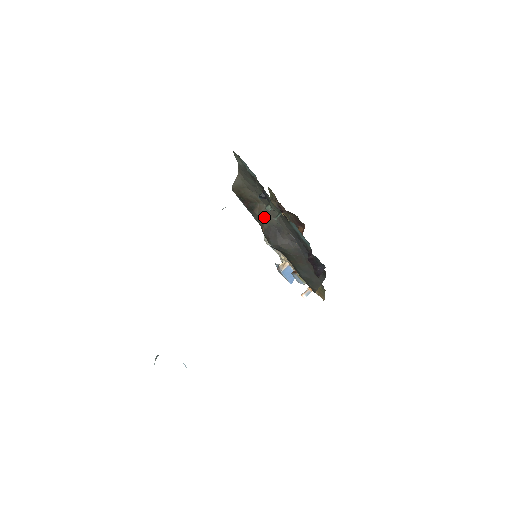
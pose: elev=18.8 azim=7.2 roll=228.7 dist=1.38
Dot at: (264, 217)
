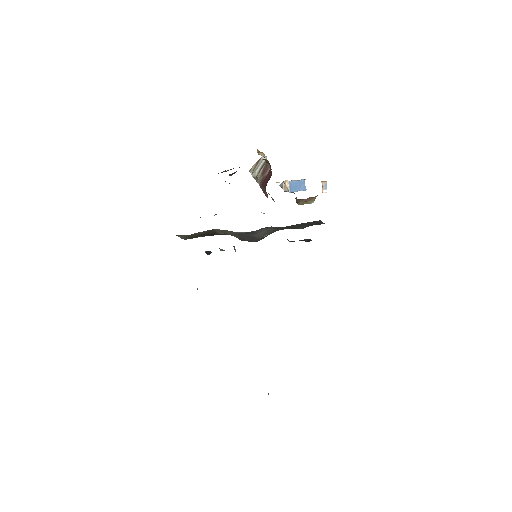
Dot at: (229, 233)
